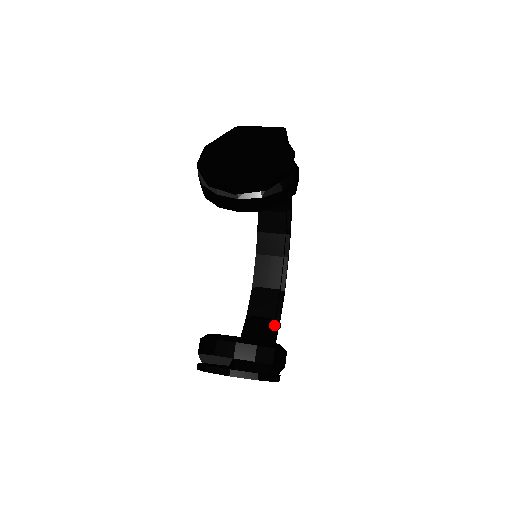
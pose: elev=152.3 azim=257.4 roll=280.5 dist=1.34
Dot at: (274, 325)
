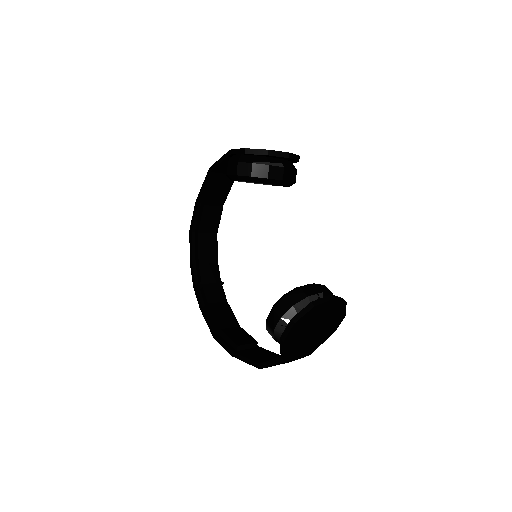
Dot at: (260, 348)
